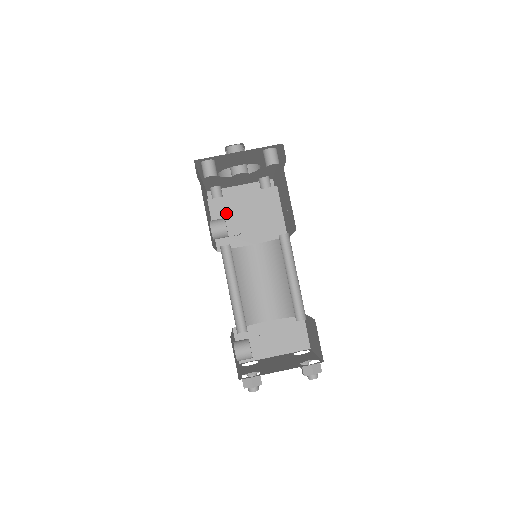
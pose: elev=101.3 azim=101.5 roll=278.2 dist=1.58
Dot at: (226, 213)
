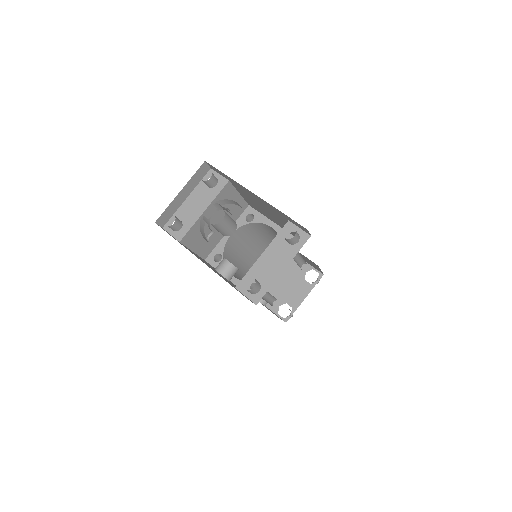
Dot at: (199, 235)
